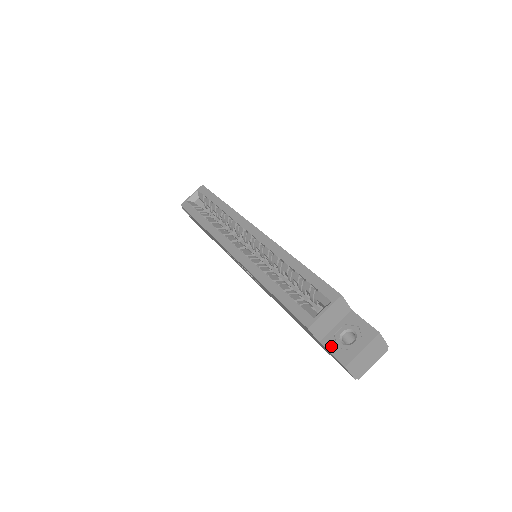
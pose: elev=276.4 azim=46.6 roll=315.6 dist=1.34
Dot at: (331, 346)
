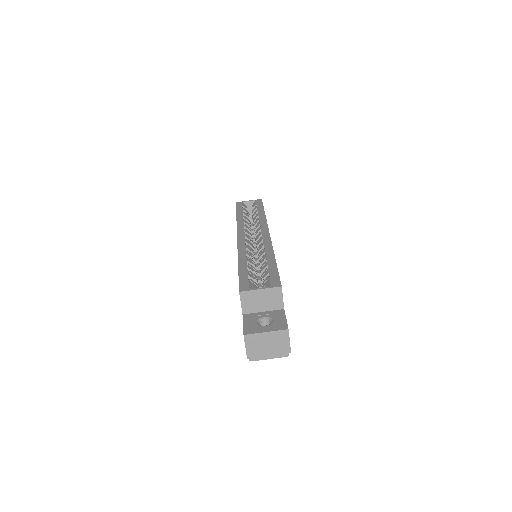
Dot at: (248, 320)
